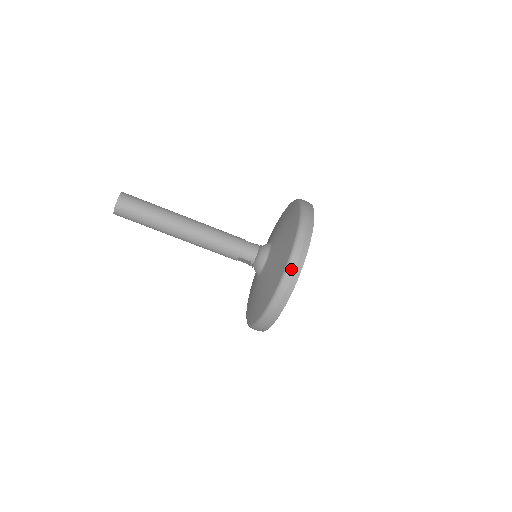
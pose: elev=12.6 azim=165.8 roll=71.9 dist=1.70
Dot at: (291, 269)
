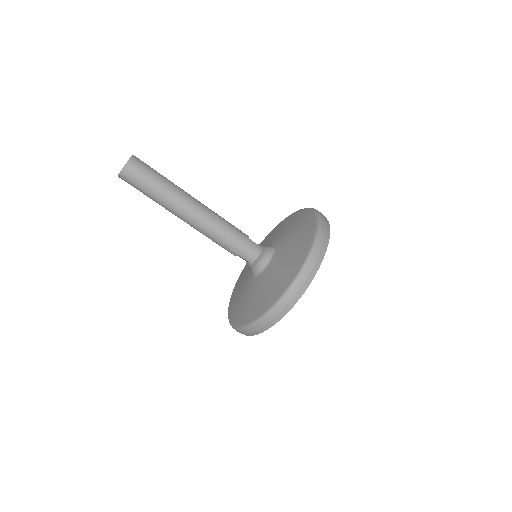
Dot at: (287, 299)
